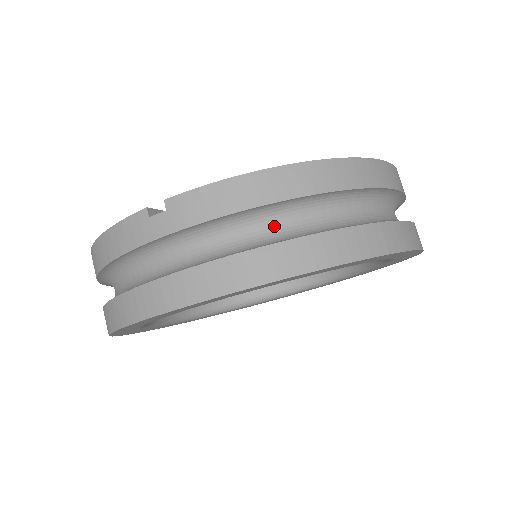
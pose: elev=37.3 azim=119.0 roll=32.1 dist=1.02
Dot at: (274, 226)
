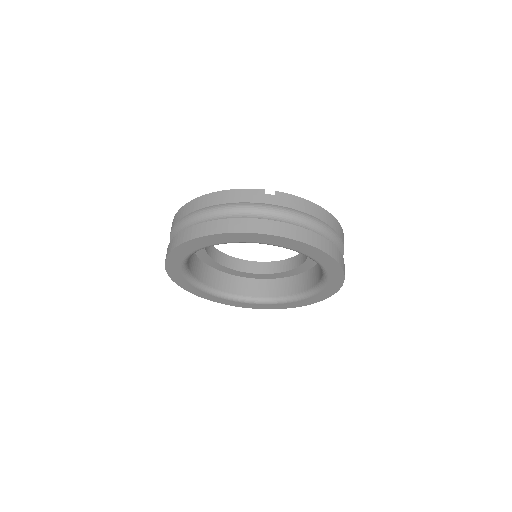
Dot at: (311, 229)
